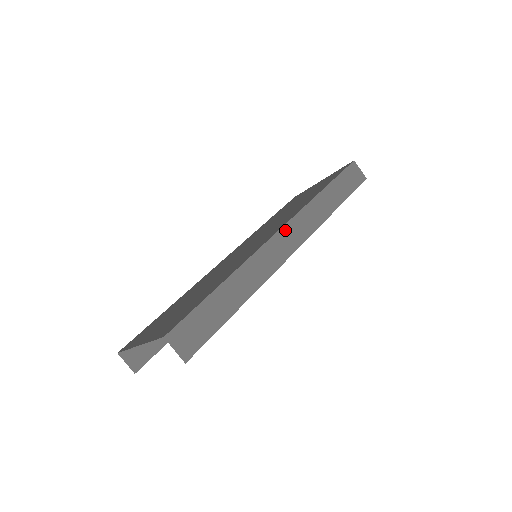
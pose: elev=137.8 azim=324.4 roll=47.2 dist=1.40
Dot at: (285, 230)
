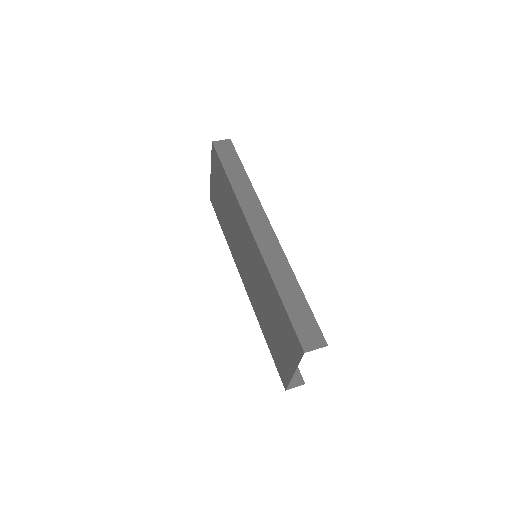
Dot at: (253, 227)
